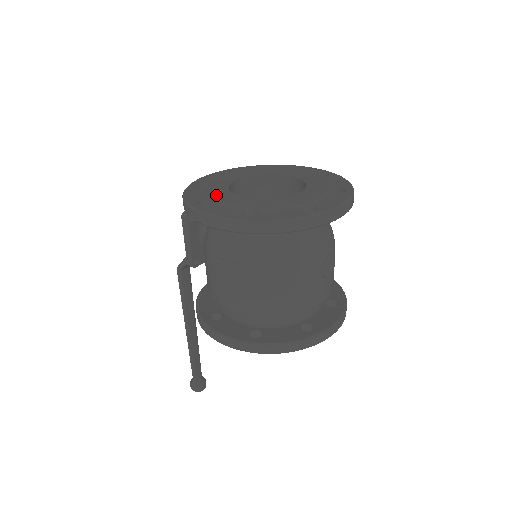
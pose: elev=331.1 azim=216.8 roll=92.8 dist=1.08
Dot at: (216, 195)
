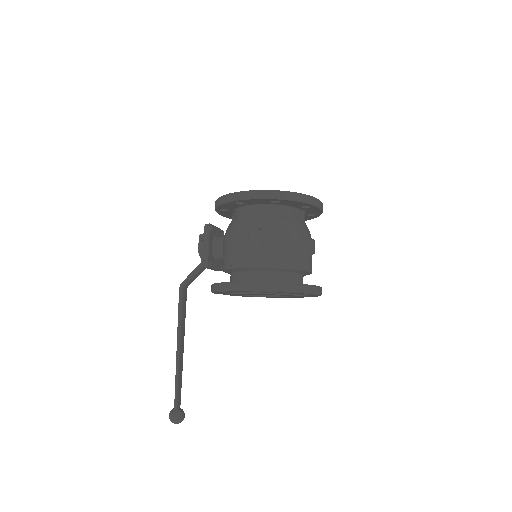
Dot at: occluded
